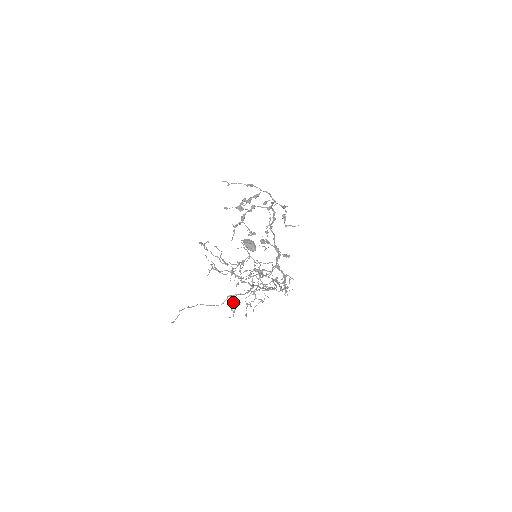
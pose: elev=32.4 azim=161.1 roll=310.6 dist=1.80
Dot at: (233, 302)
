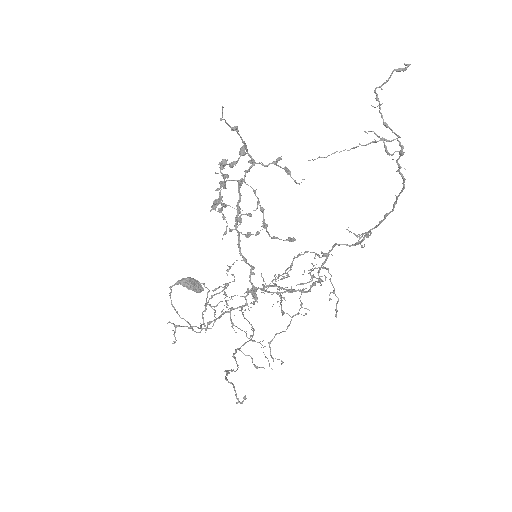
Dot at: (249, 355)
